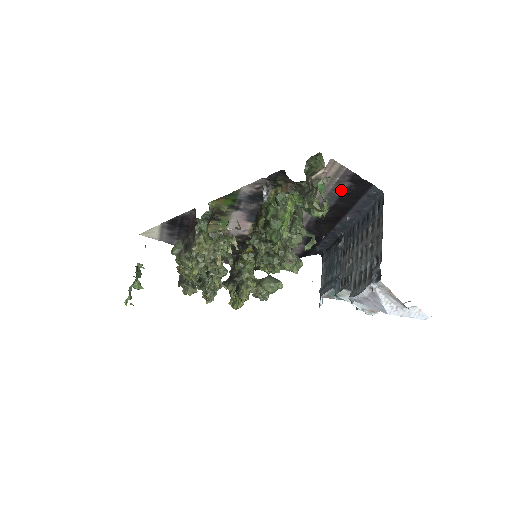
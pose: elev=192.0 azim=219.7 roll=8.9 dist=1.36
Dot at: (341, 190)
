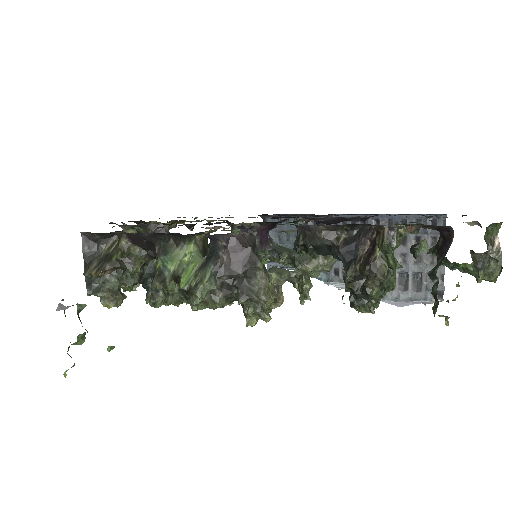
Dot at: (427, 216)
